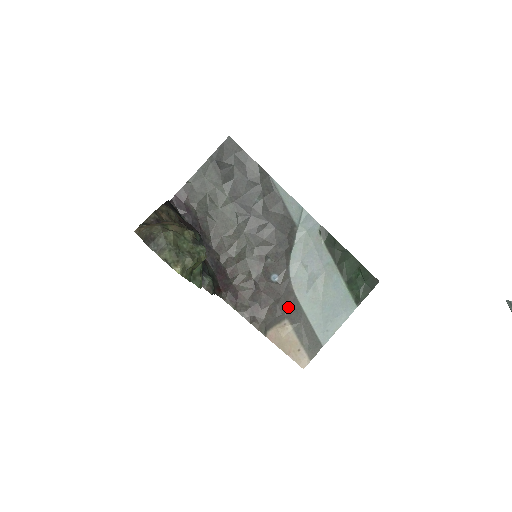
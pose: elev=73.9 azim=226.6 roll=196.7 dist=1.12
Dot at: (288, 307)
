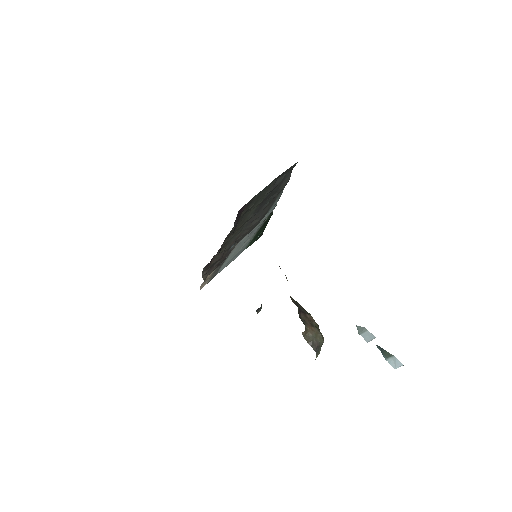
Dot at: occluded
